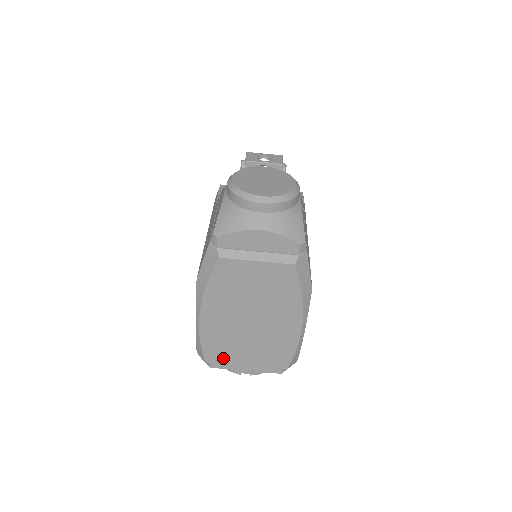
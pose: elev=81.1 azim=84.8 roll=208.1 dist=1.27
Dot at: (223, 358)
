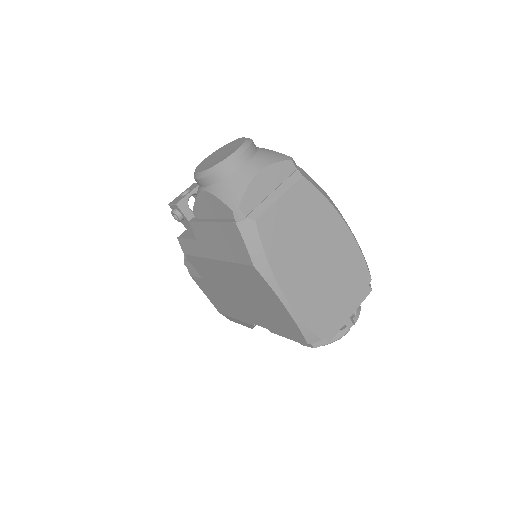
Dot at: (329, 321)
